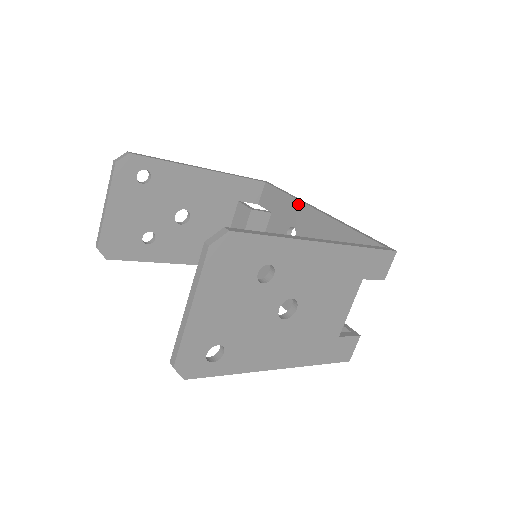
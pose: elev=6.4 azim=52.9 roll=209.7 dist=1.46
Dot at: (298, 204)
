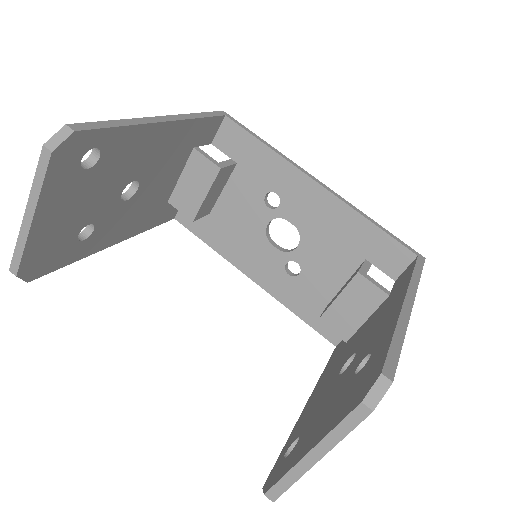
Dot at: (287, 166)
